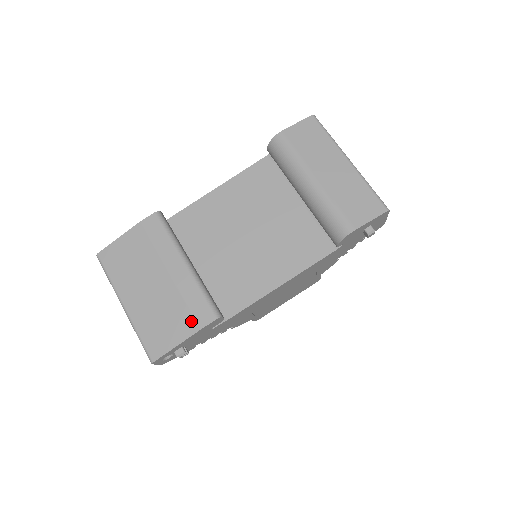
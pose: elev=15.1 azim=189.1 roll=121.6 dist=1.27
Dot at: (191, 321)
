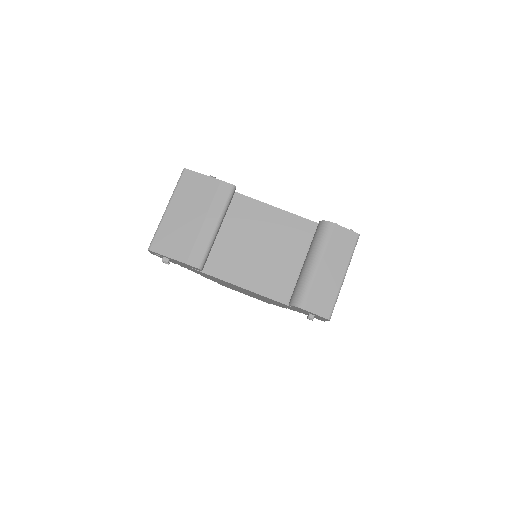
Dot at: (187, 255)
